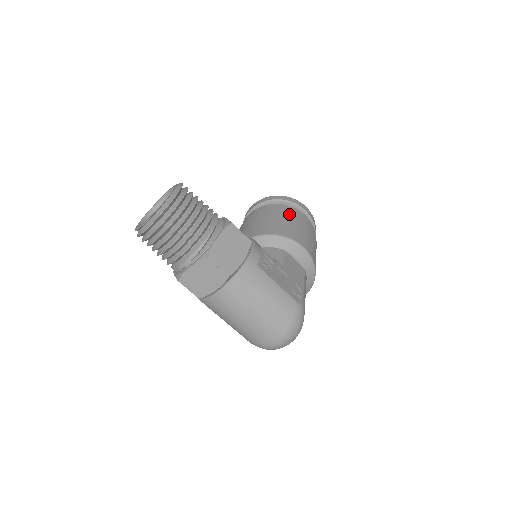
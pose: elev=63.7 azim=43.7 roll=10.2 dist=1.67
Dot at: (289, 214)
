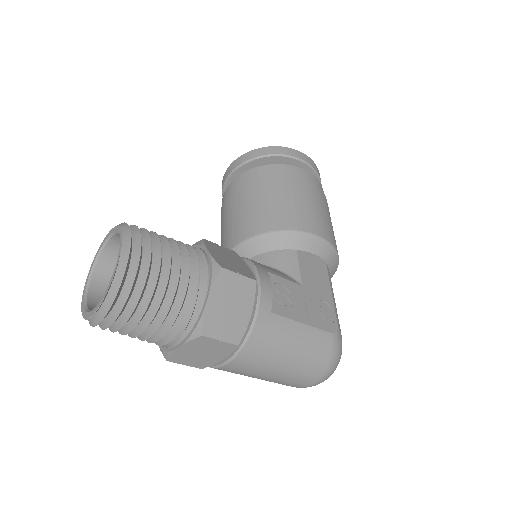
Dot at: (287, 182)
